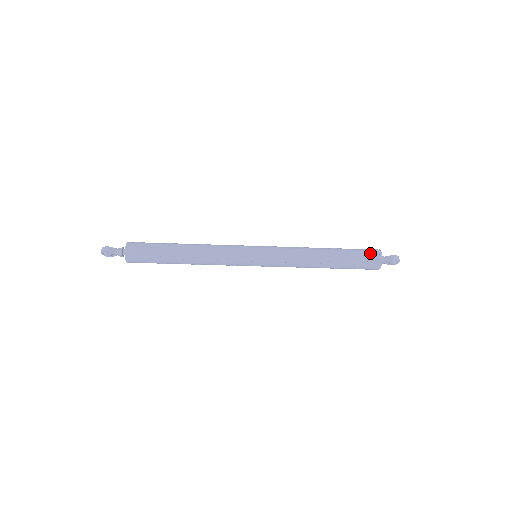
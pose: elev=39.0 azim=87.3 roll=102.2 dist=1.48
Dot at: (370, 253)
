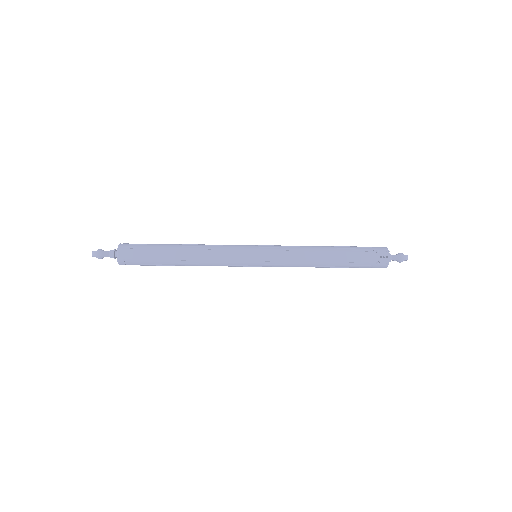
Dot at: (377, 255)
